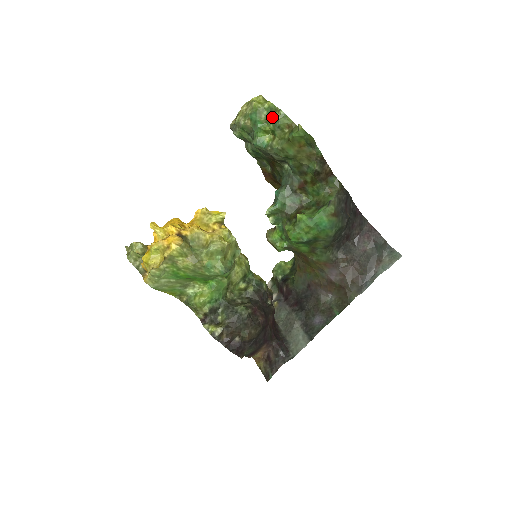
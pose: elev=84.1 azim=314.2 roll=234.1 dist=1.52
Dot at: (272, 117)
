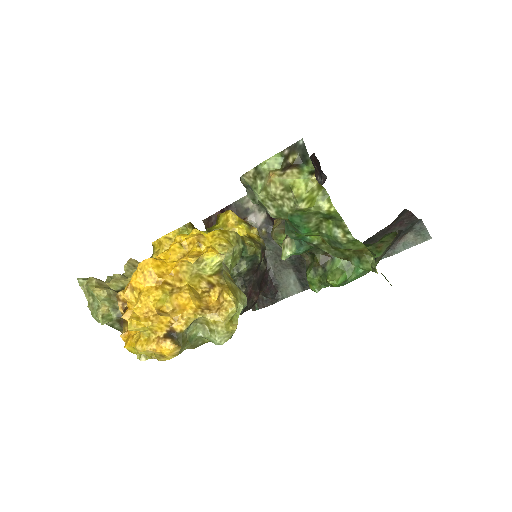
Dot at: (331, 234)
